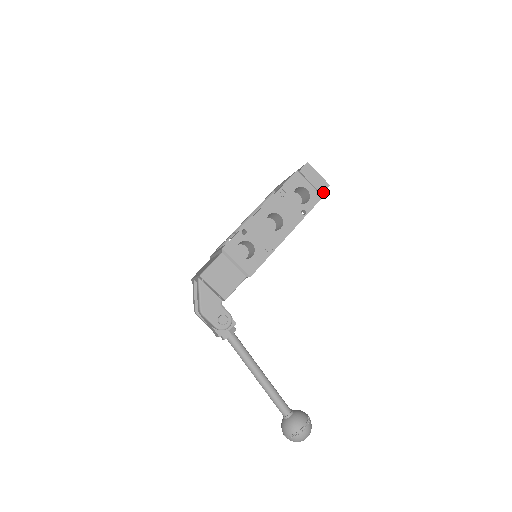
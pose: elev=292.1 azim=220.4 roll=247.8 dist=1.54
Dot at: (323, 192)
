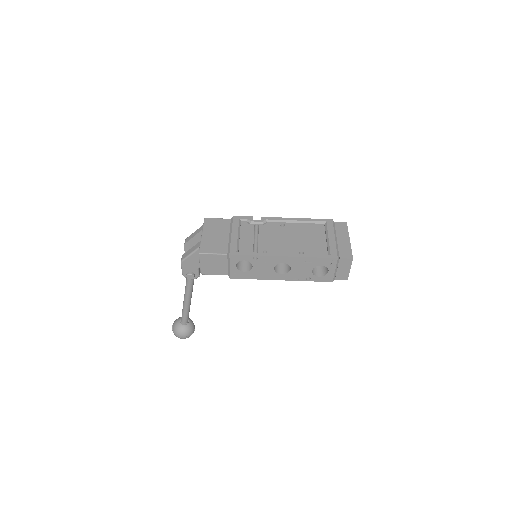
Dot at: (338, 279)
